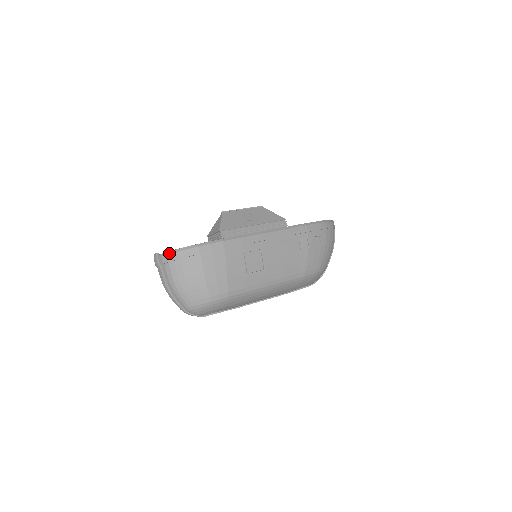
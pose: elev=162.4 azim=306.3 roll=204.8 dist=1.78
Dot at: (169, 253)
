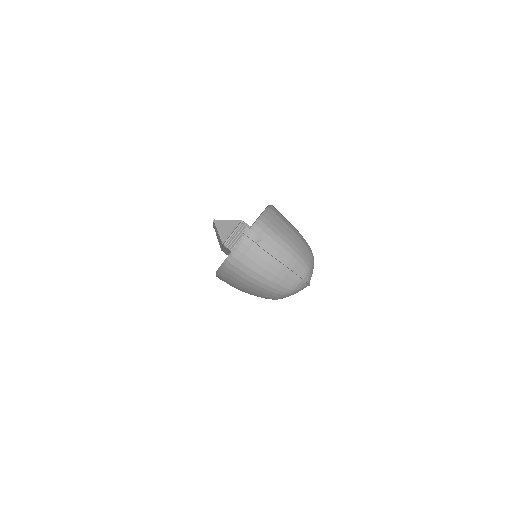
Dot at: (262, 217)
